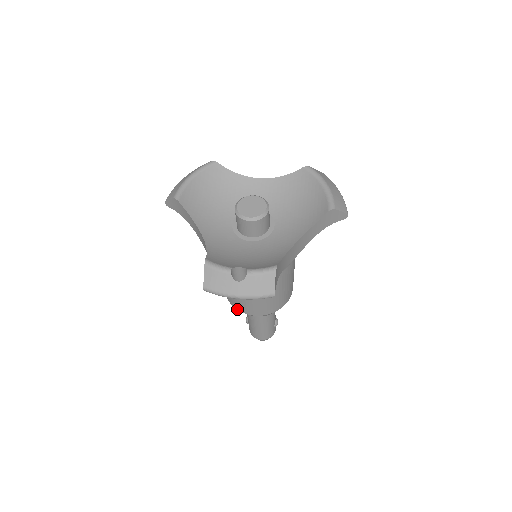
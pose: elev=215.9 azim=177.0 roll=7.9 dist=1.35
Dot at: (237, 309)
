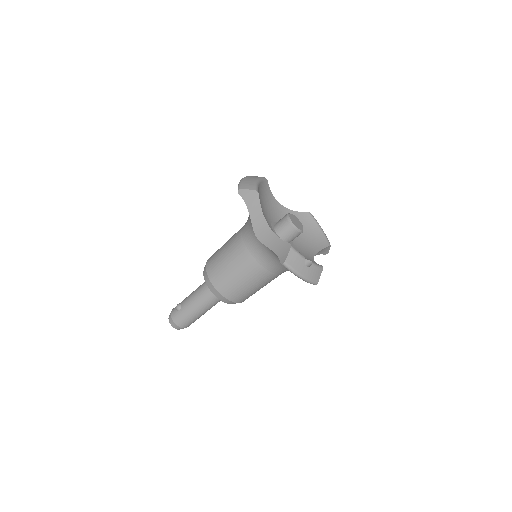
Dot at: (219, 291)
